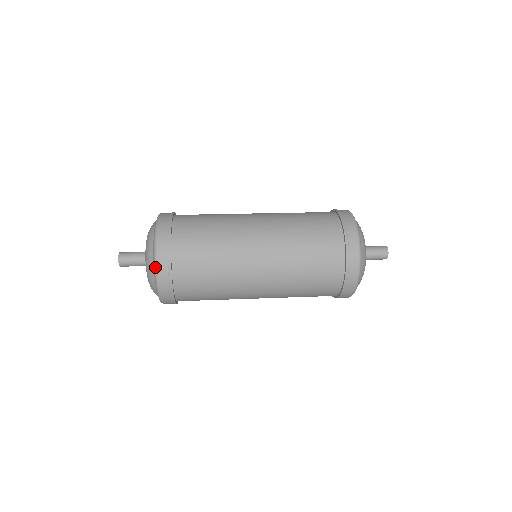
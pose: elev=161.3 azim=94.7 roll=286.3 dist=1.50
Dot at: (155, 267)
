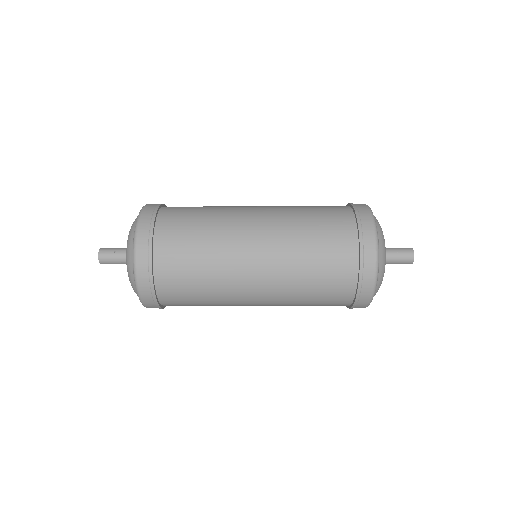
Dot at: (136, 288)
